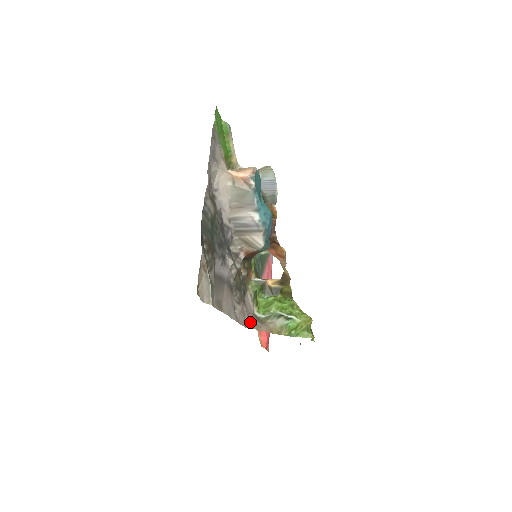
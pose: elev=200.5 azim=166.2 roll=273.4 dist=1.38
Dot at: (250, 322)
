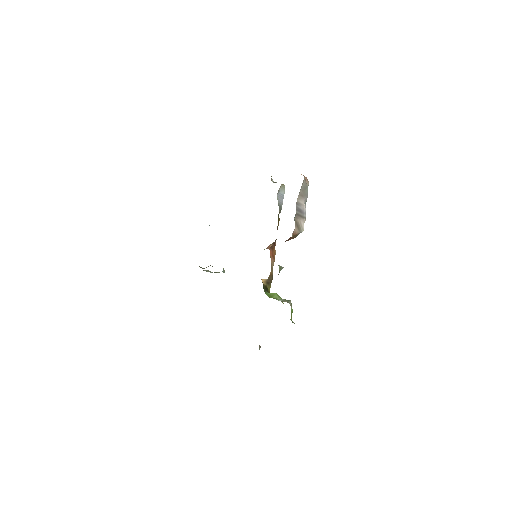
Dot at: occluded
